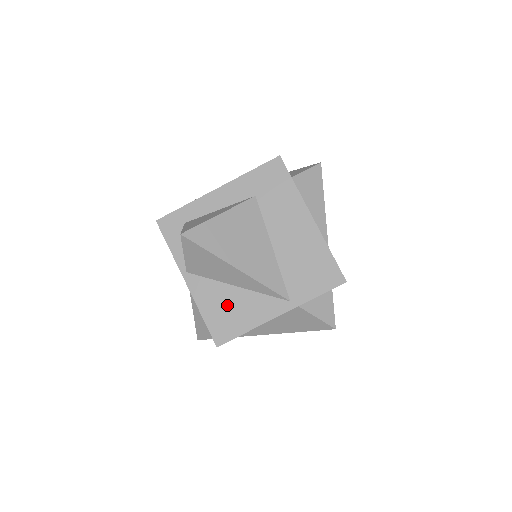
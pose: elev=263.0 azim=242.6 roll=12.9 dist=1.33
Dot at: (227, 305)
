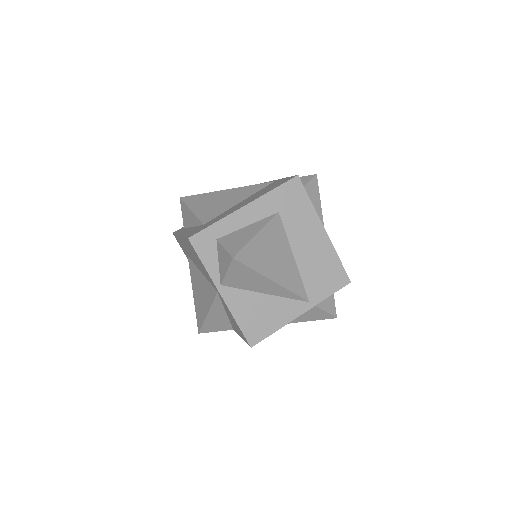
Dot at: (258, 311)
